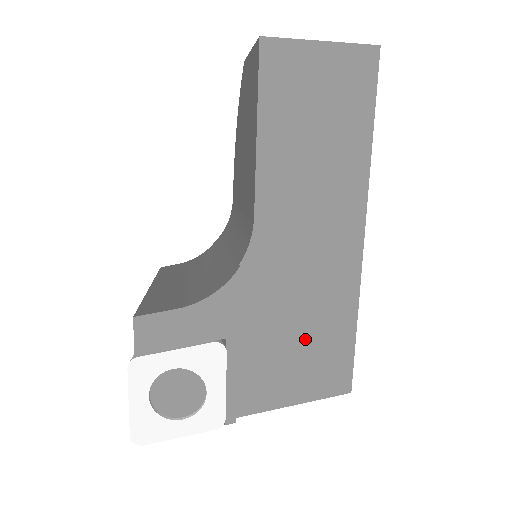
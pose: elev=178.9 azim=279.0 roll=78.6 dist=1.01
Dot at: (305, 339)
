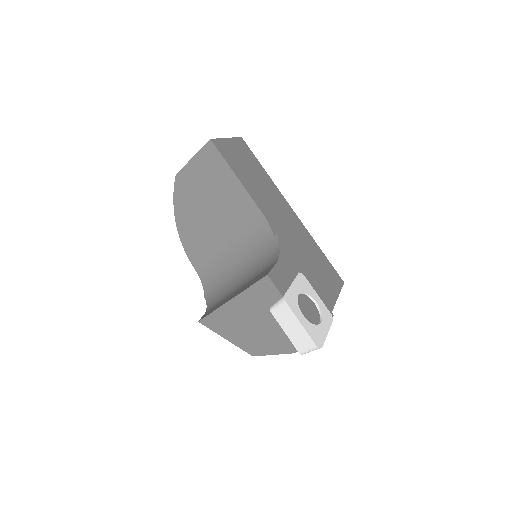
Dot at: (315, 263)
